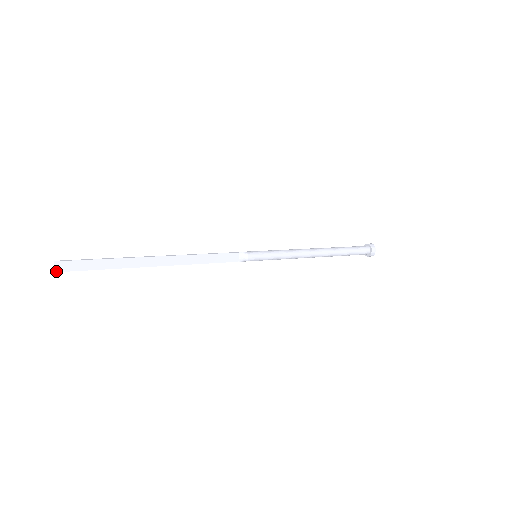
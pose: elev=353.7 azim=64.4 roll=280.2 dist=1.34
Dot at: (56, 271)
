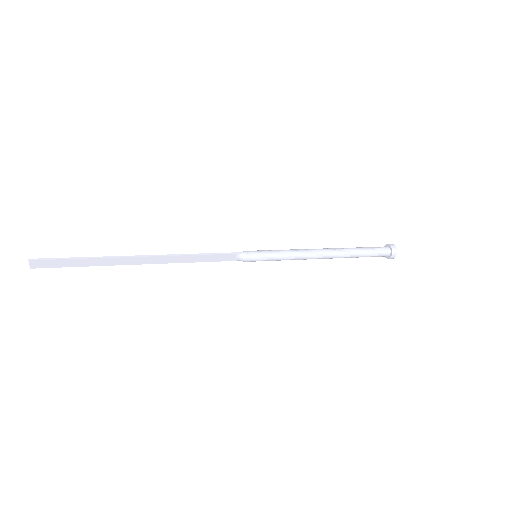
Dot at: (32, 267)
